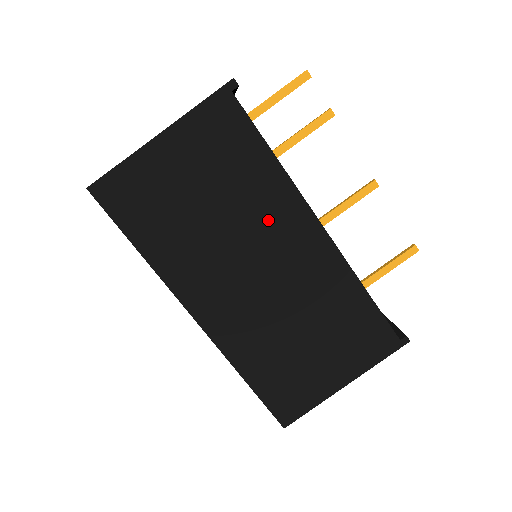
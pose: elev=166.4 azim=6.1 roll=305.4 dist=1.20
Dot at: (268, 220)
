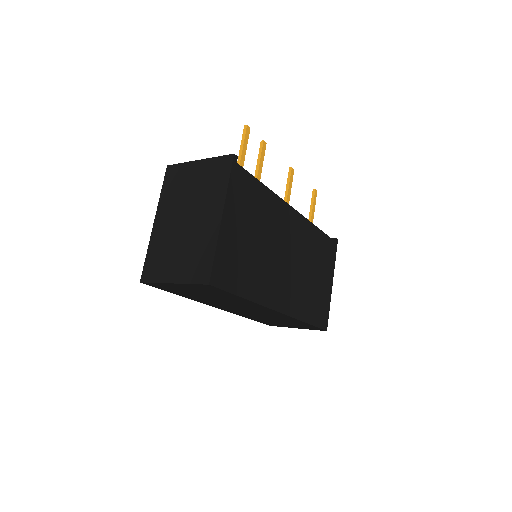
Dot at: (278, 226)
